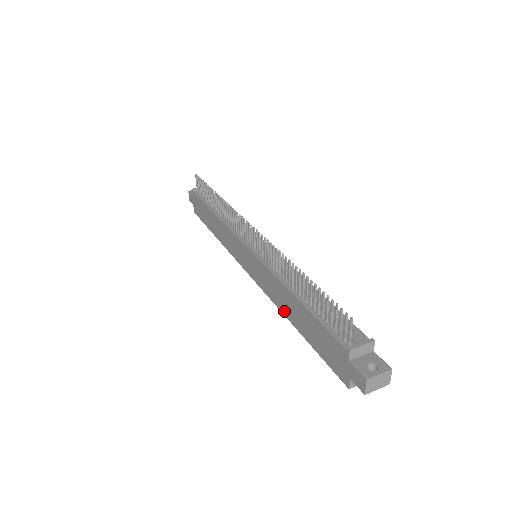
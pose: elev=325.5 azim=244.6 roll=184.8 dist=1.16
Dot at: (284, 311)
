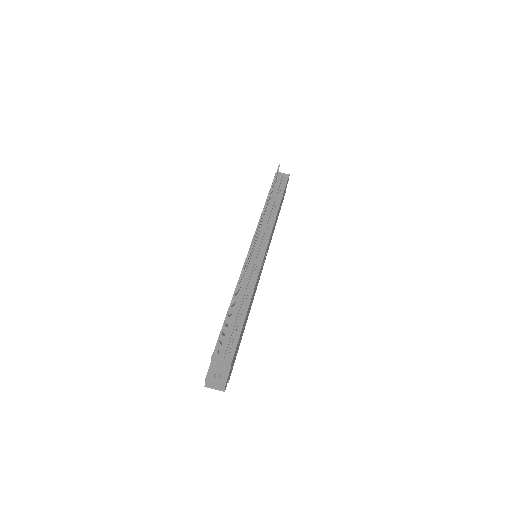
Dot at: occluded
